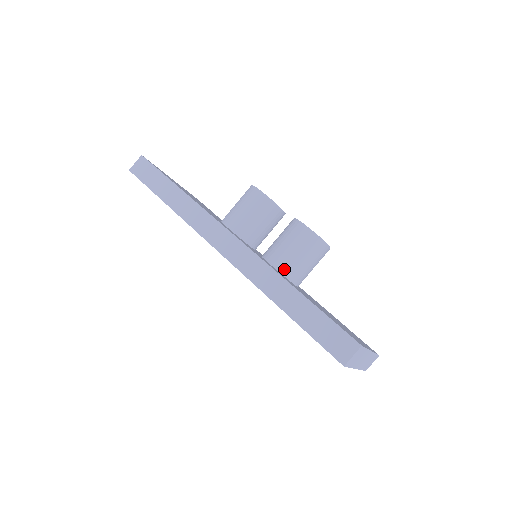
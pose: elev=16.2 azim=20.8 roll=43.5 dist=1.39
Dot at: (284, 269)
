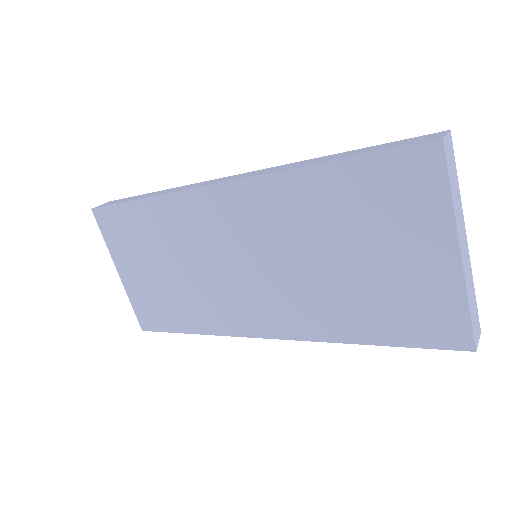
Dot at: occluded
